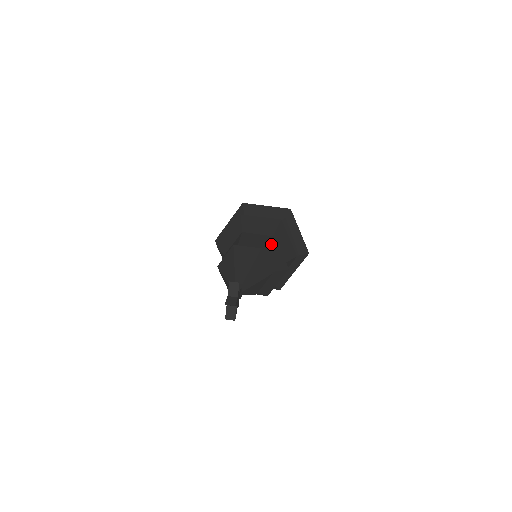
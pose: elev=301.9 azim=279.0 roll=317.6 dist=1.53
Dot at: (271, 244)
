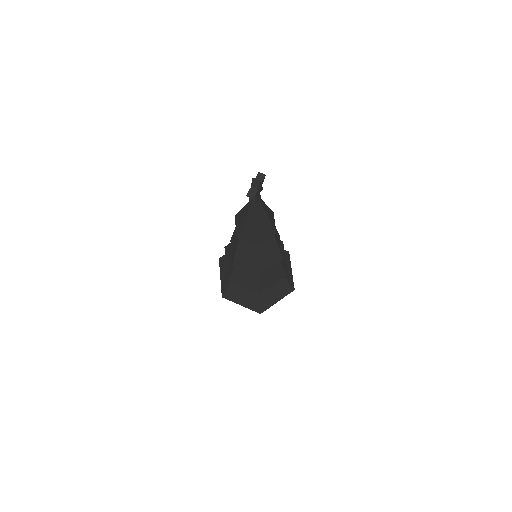
Dot at: occluded
